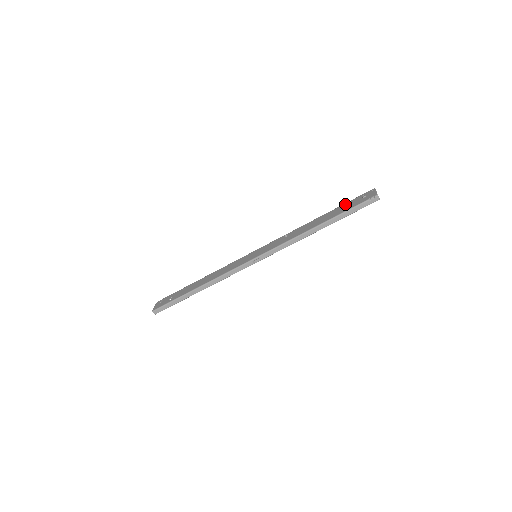
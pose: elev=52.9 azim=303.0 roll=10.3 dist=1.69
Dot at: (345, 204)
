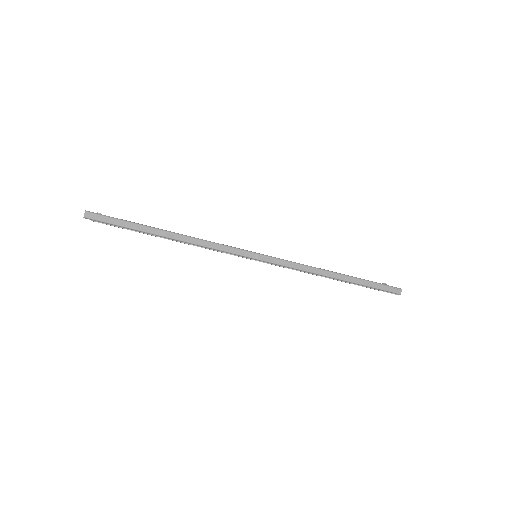
Dot at: occluded
